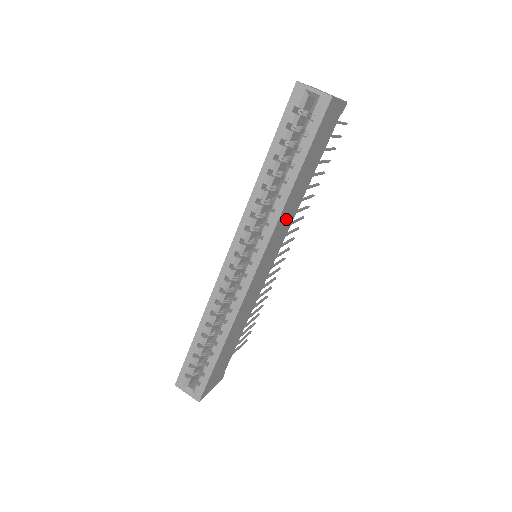
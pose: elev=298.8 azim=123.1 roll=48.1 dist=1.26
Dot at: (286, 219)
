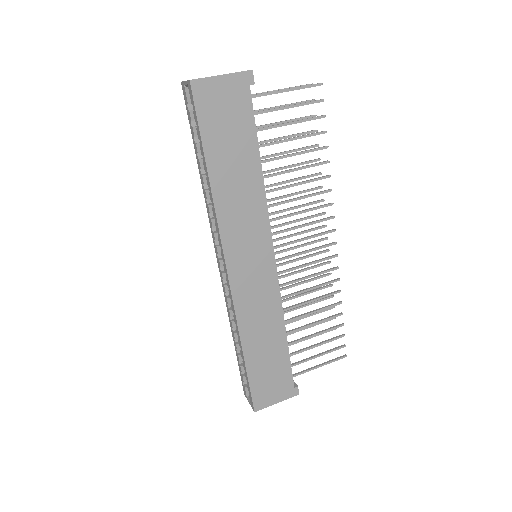
Dot at: (242, 211)
